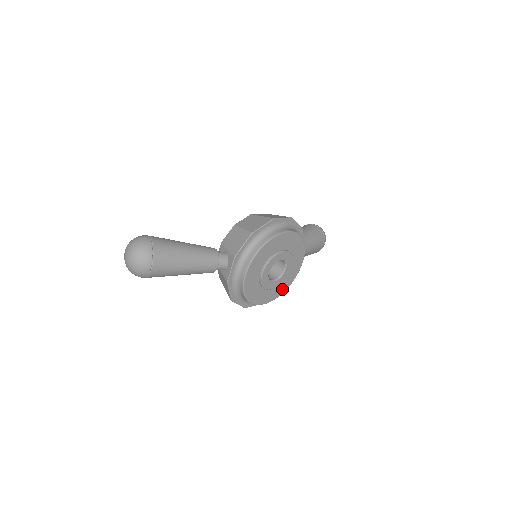
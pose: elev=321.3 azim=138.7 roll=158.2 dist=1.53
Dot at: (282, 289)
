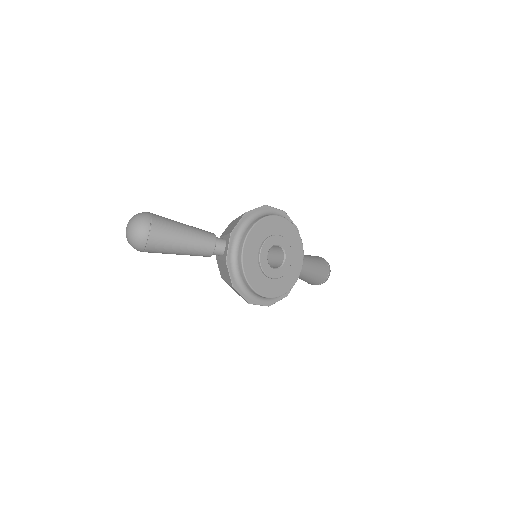
Dot at: (286, 286)
